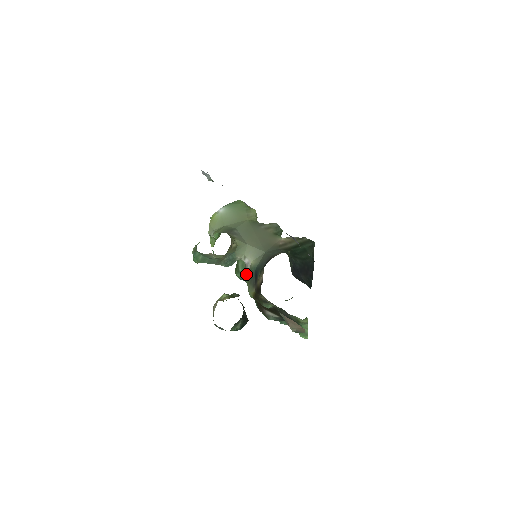
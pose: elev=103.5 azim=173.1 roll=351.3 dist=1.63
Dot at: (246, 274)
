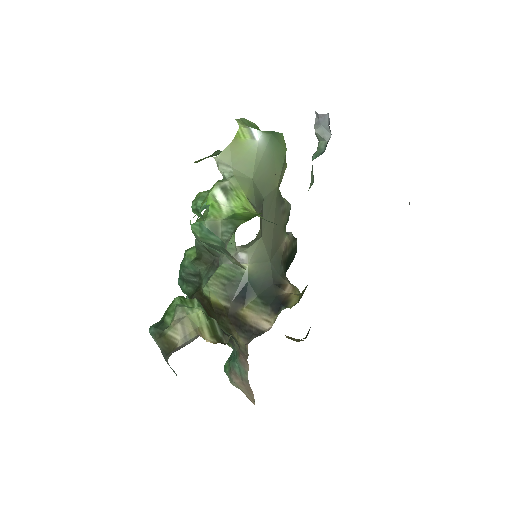
Dot at: occluded
